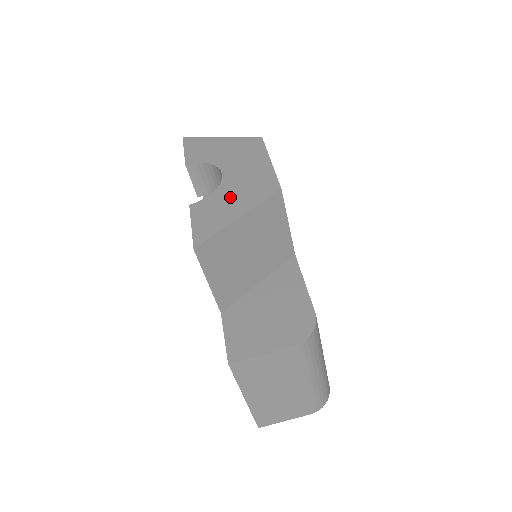
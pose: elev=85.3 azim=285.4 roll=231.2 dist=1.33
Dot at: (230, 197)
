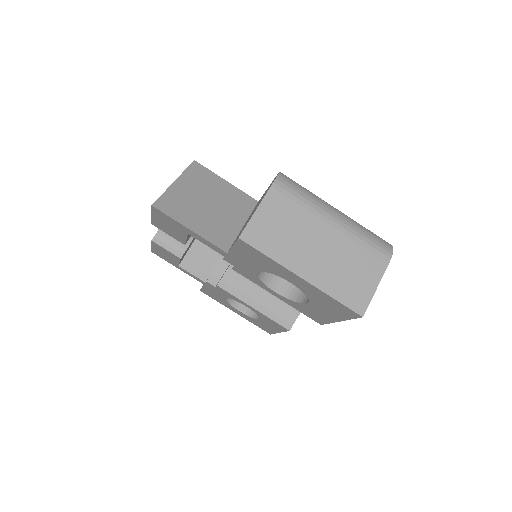
Dot at: occluded
